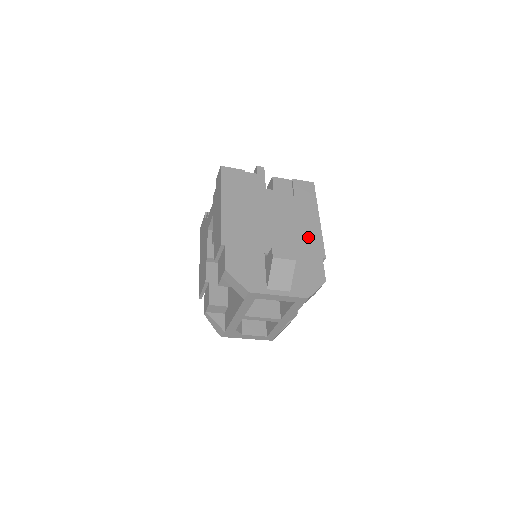
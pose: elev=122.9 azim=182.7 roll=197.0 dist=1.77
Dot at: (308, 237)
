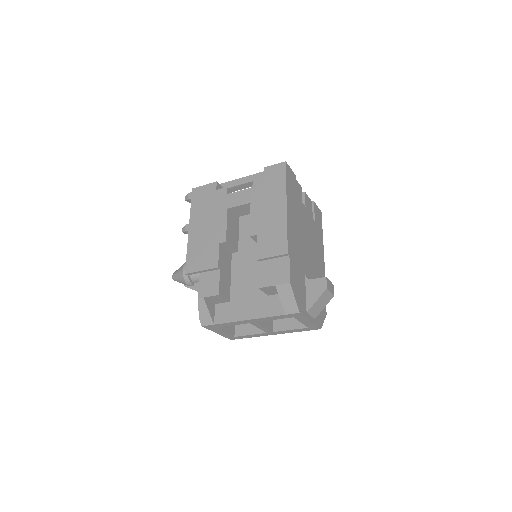
Dot at: (320, 267)
